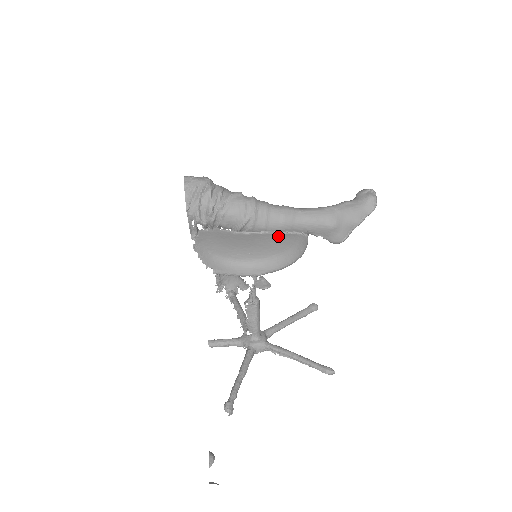
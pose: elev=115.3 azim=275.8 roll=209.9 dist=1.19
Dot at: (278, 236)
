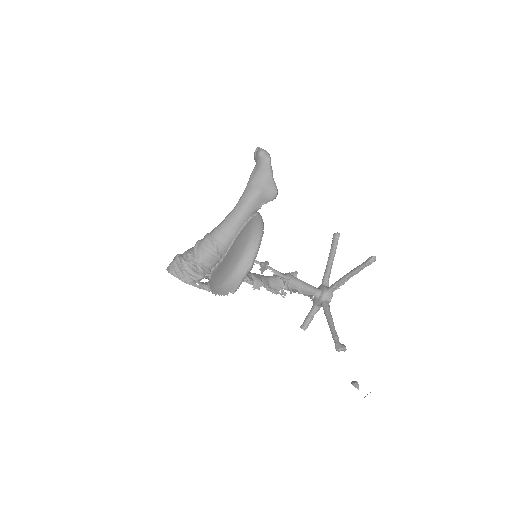
Dot at: (240, 235)
